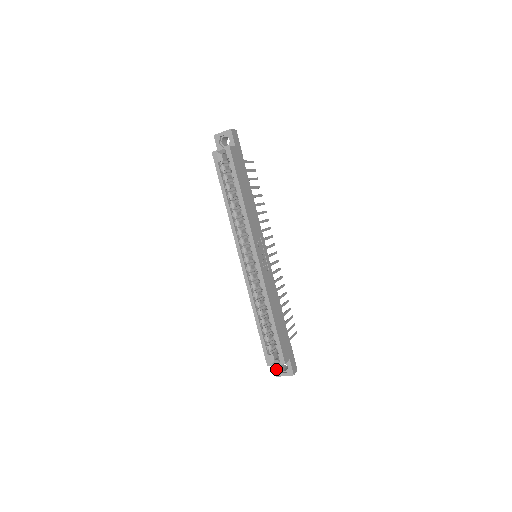
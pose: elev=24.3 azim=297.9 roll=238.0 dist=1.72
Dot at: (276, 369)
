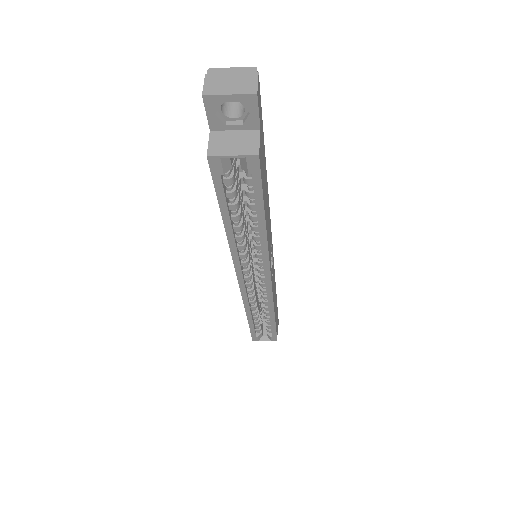
Dot at: occluded
